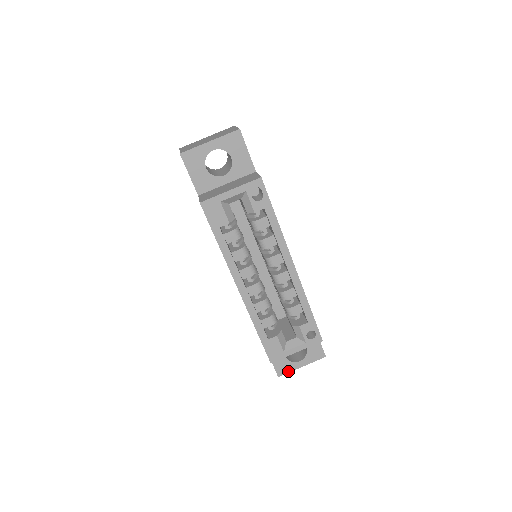
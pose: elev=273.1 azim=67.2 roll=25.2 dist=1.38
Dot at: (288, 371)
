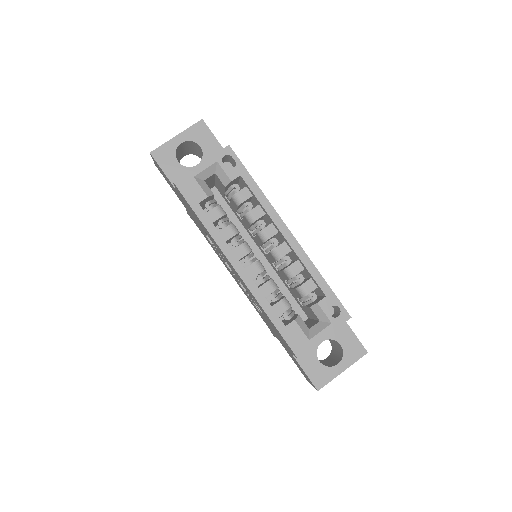
Dot at: (328, 380)
